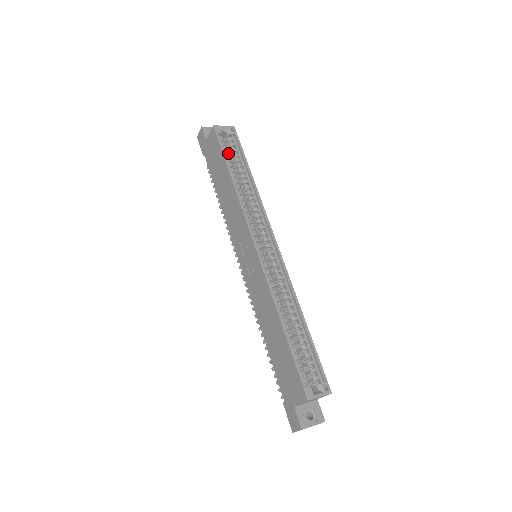
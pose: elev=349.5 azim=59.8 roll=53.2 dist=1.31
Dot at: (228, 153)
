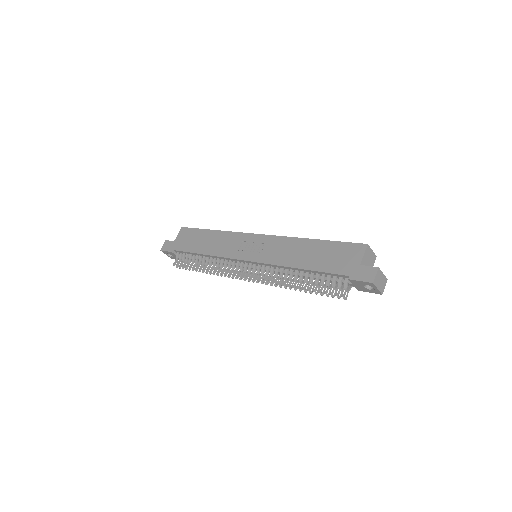
Dot at: occluded
